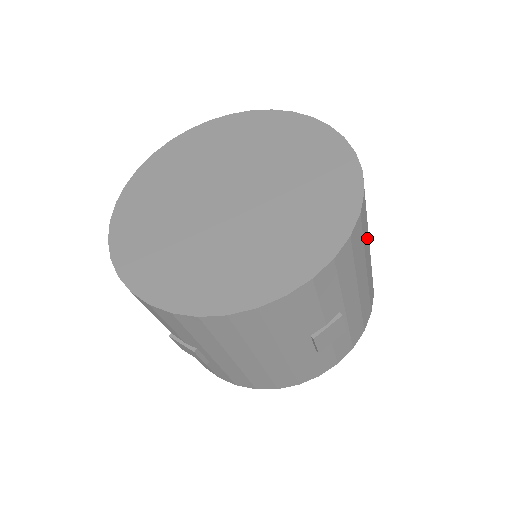
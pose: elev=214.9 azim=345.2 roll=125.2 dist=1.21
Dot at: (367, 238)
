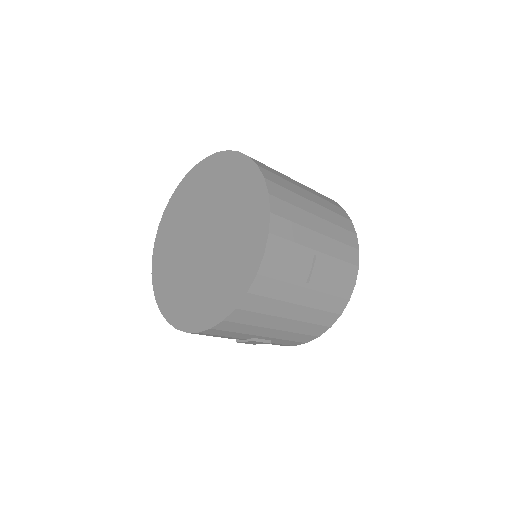
Dot at: (298, 198)
